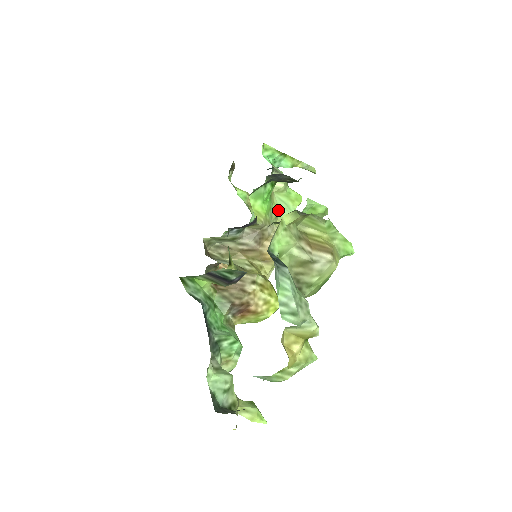
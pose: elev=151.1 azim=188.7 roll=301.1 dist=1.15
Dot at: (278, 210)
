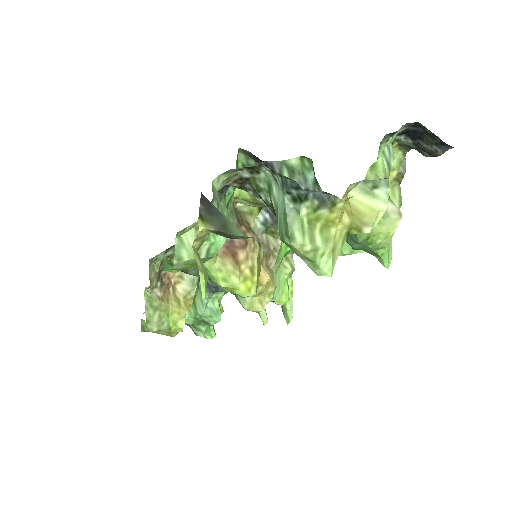
Dot at: occluded
